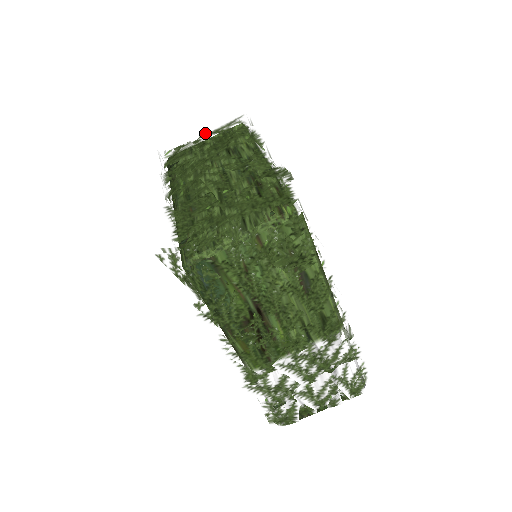
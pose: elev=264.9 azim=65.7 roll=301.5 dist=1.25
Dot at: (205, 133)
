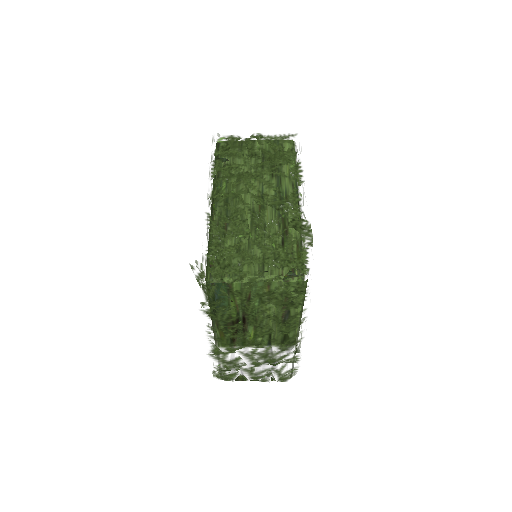
Dot at: (259, 139)
